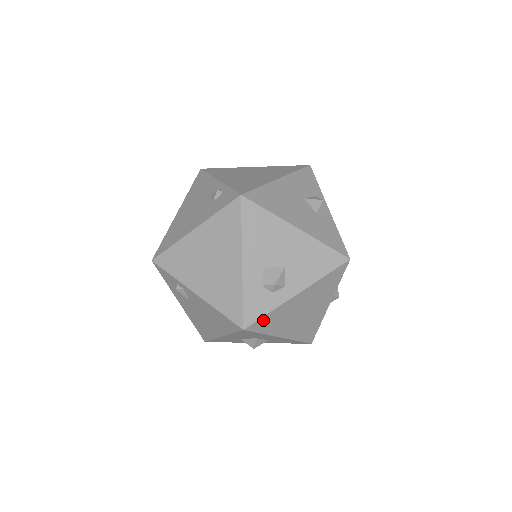
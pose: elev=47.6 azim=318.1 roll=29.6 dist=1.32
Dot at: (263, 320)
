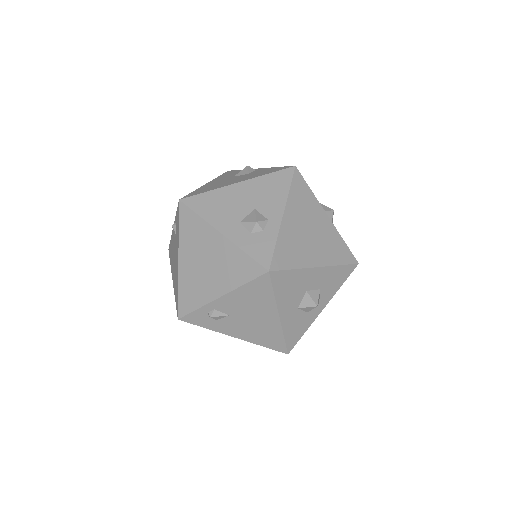
Dot at: (278, 254)
